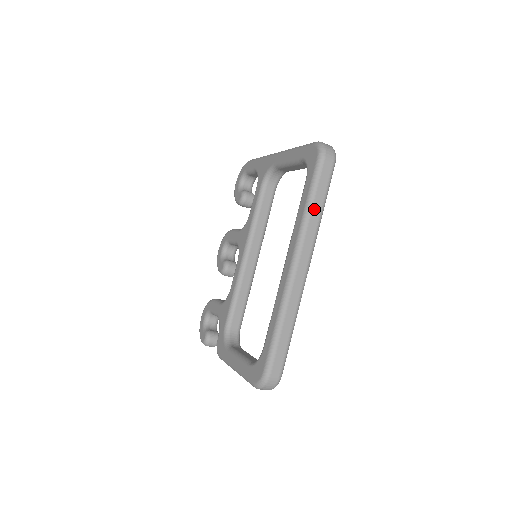
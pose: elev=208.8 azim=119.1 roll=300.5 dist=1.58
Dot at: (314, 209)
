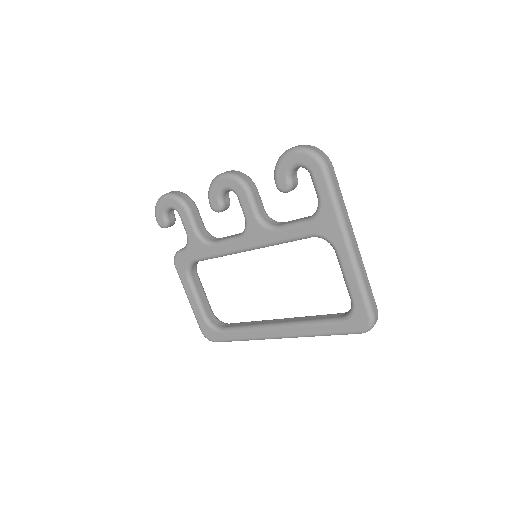
Dot at: occluded
